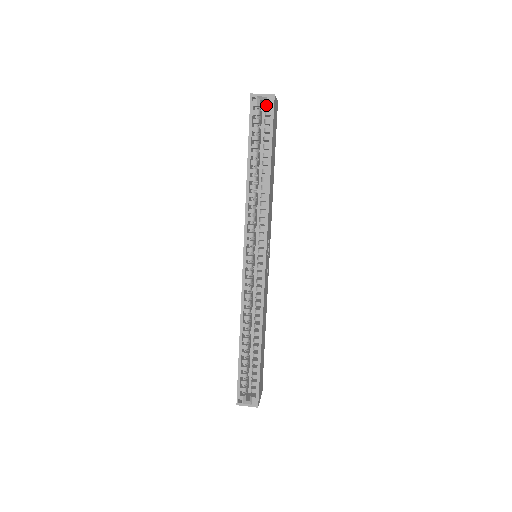
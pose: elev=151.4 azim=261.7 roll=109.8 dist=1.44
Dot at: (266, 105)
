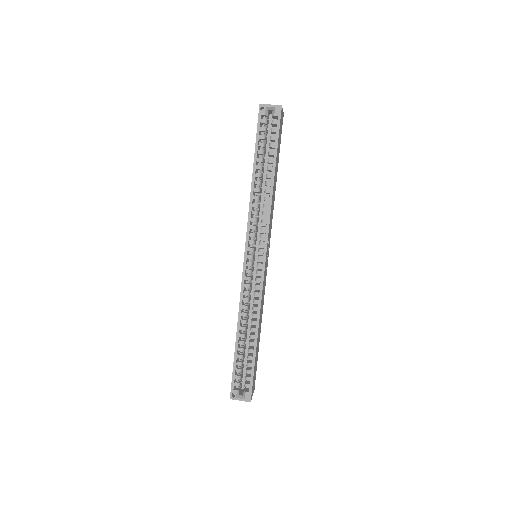
Dot at: (273, 115)
